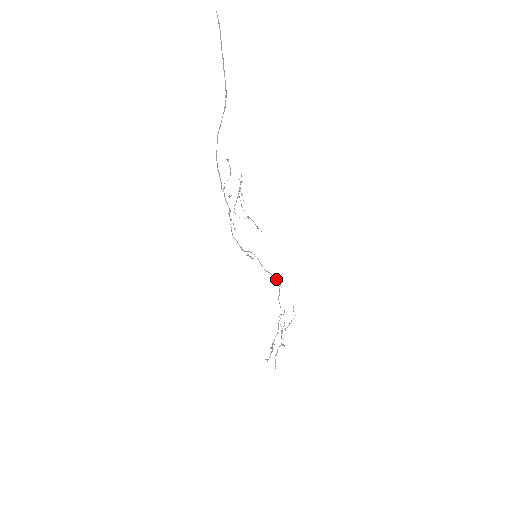
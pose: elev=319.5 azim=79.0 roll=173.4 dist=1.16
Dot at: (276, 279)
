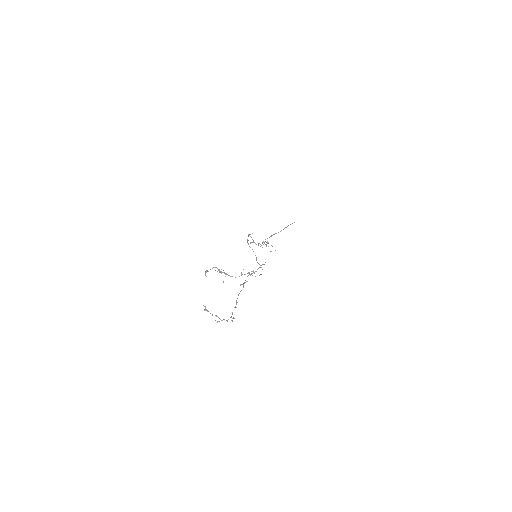
Dot at: occluded
